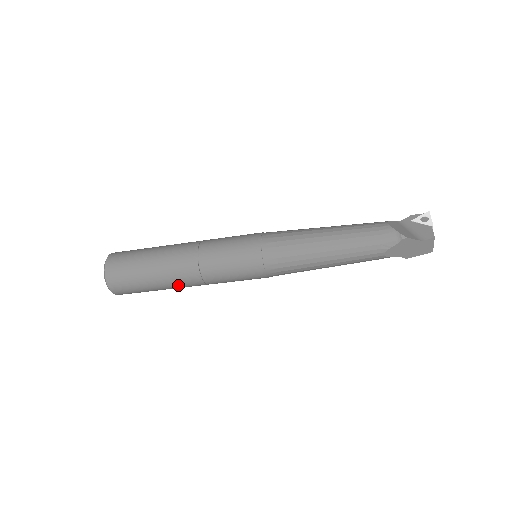
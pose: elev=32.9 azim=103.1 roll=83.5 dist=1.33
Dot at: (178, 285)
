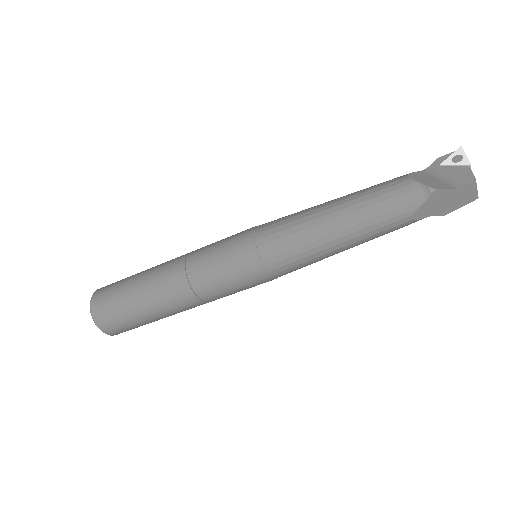
Dot at: (175, 311)
